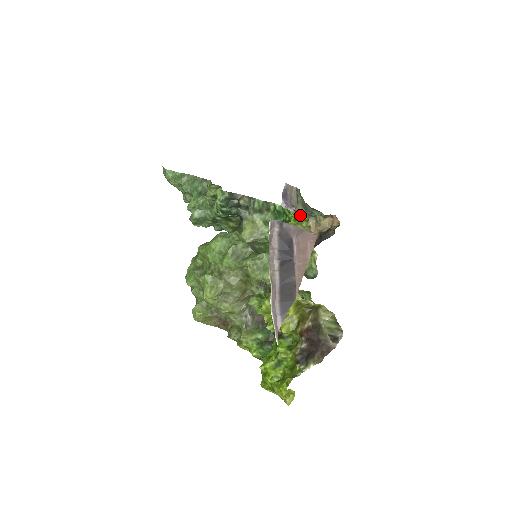
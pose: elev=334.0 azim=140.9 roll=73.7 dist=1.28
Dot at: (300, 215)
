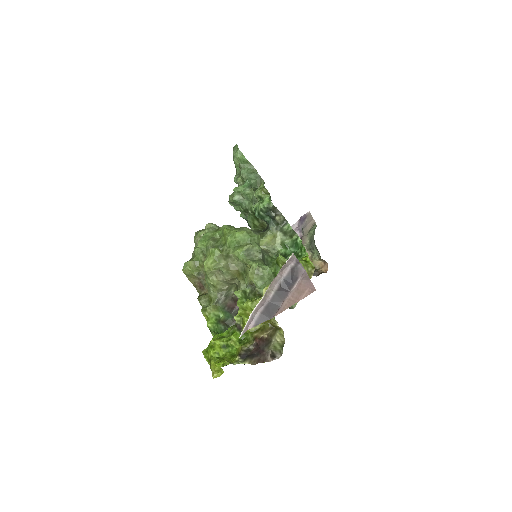
Dot at: (303, 243)
